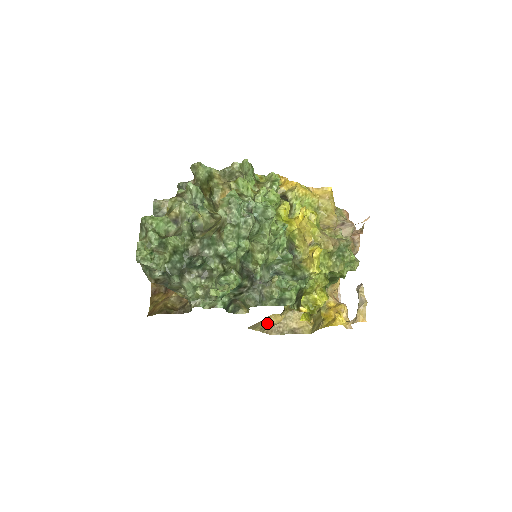
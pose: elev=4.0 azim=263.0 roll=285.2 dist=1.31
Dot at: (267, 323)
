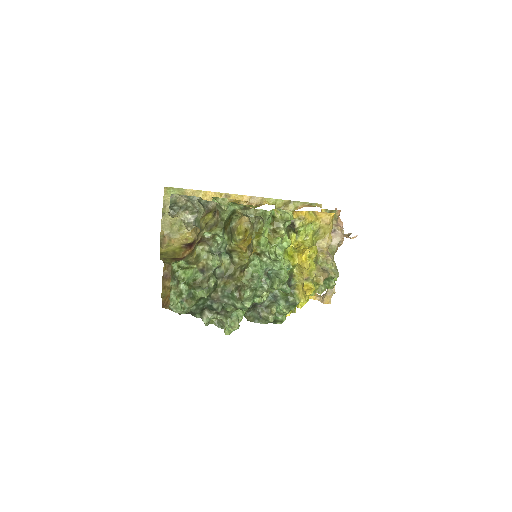
Dot at: occluded
